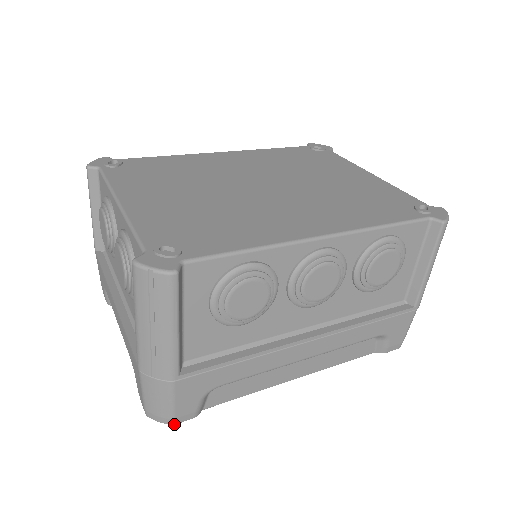
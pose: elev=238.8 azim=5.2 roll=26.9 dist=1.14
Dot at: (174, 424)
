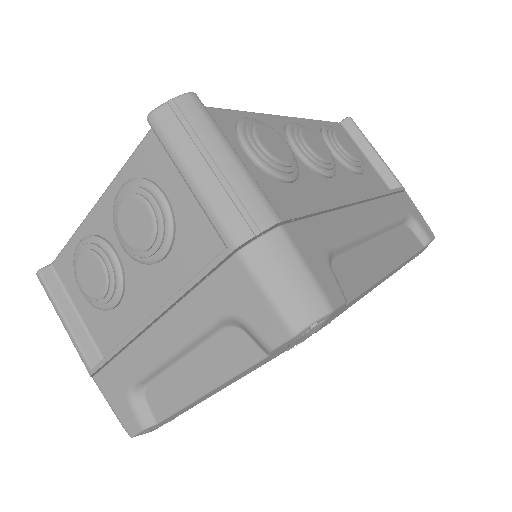
Dot at: (332, 309)
